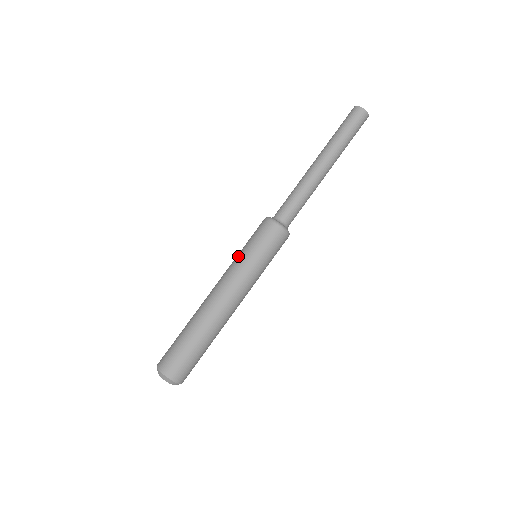
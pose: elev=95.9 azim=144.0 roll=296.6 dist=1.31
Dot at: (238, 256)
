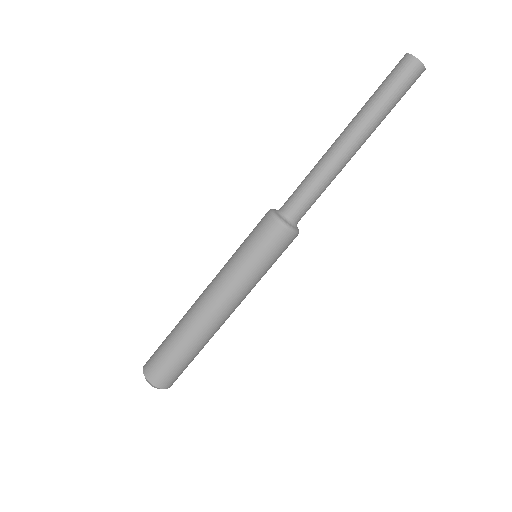
Dot at: (234, 259)
